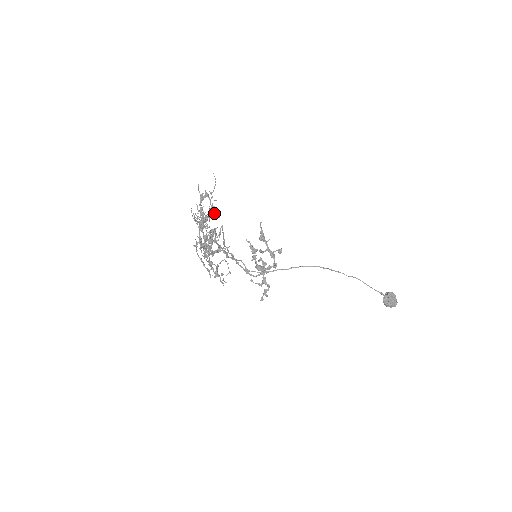
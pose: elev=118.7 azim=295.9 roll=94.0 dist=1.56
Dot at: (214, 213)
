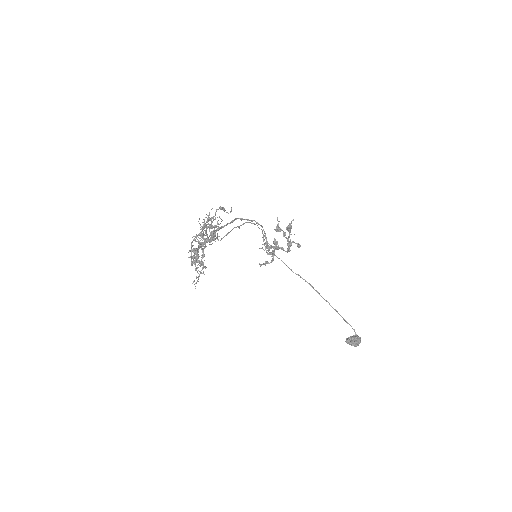
Dot at: (219, 229)
